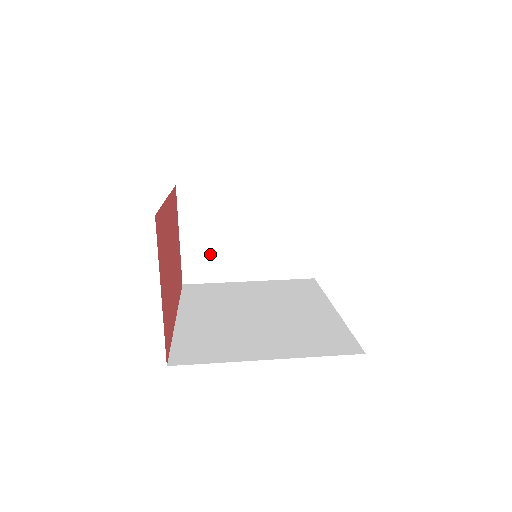
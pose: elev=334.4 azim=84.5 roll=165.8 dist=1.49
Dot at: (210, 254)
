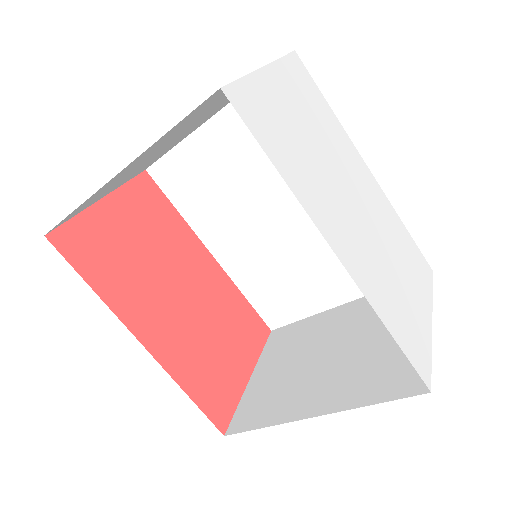
Dot at: (274, 389)
